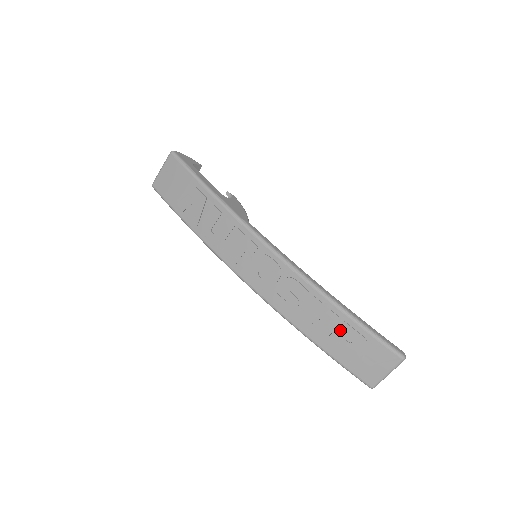
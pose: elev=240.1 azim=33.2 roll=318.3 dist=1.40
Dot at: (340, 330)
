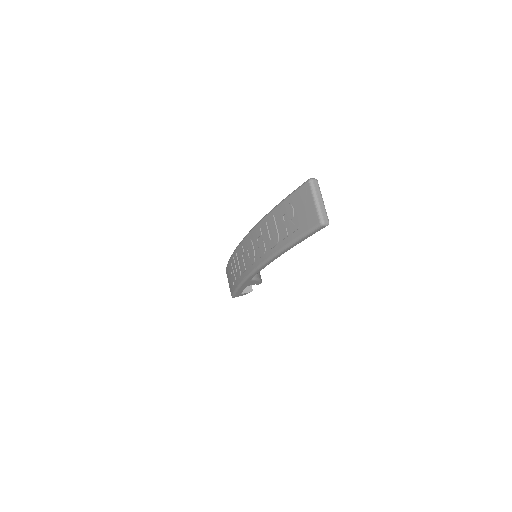
Dot at: (279, 220)
